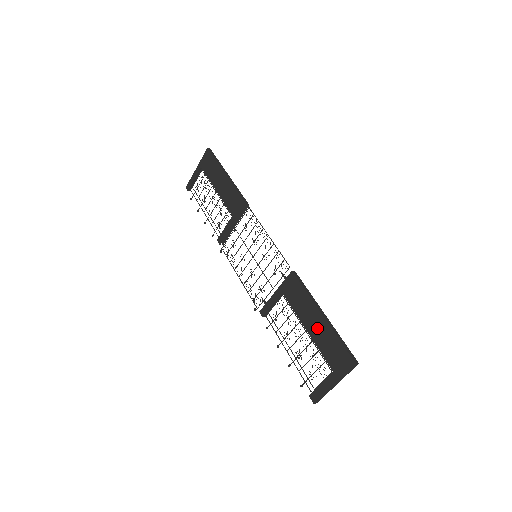
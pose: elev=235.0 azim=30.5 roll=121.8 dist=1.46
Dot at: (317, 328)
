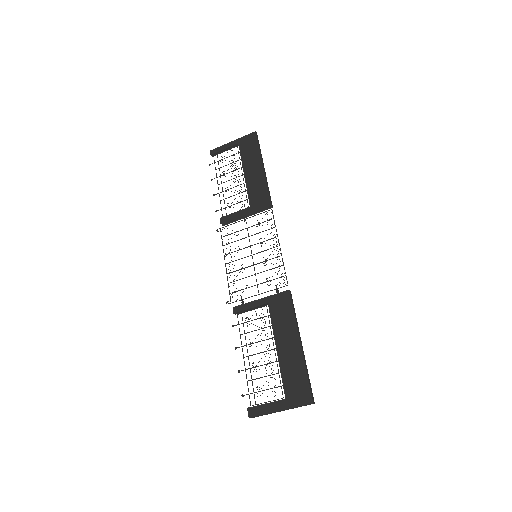
Dot at: (289, 353)
